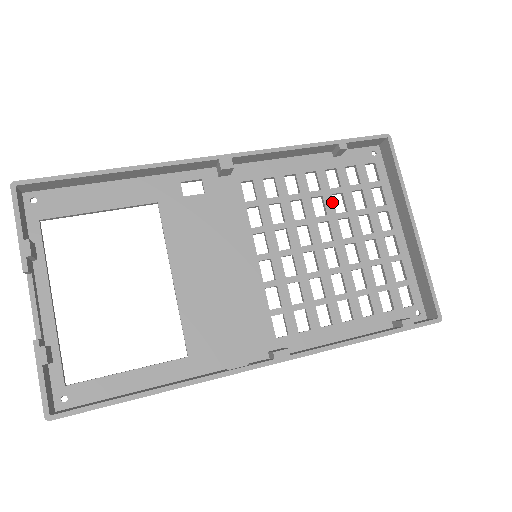
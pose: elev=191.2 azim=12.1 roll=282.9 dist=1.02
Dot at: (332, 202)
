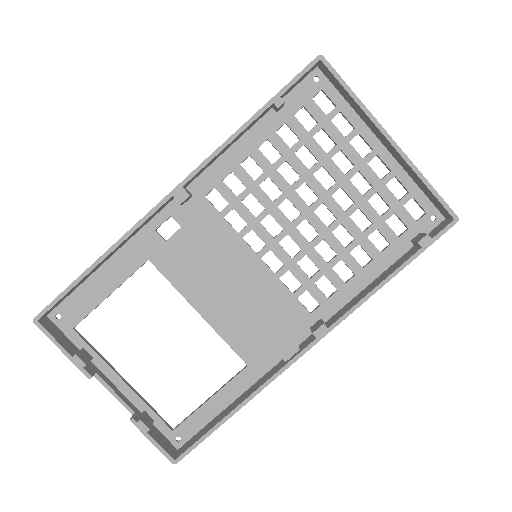
Dot at: (299, 161)
